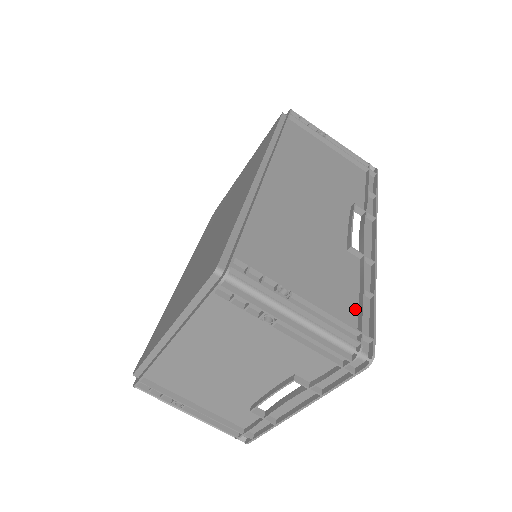
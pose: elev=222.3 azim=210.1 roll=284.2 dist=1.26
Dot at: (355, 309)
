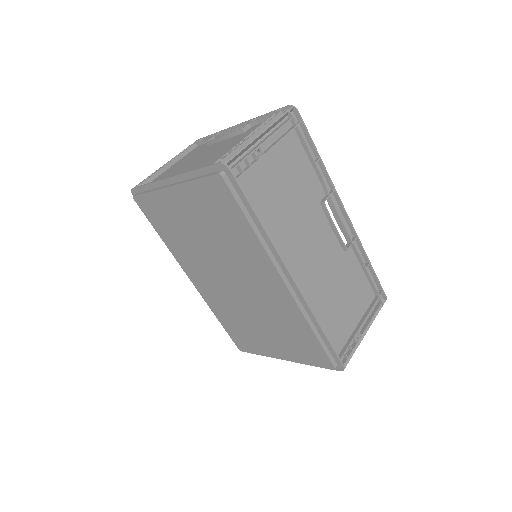
Dot at: (368, 283)
